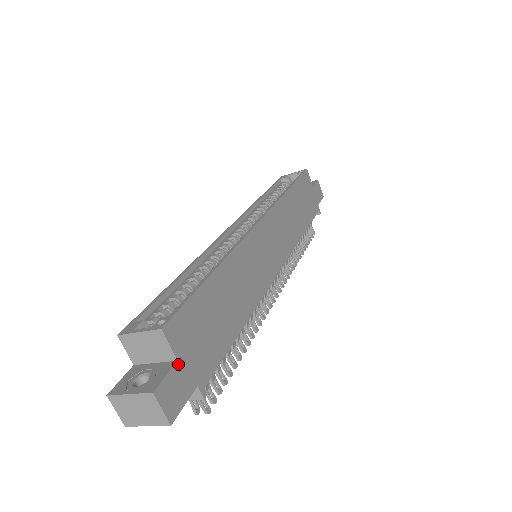
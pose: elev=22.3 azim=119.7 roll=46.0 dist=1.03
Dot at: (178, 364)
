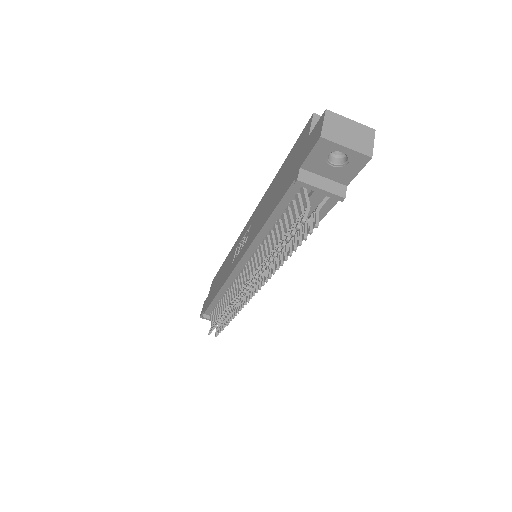
Dot at: occluded
